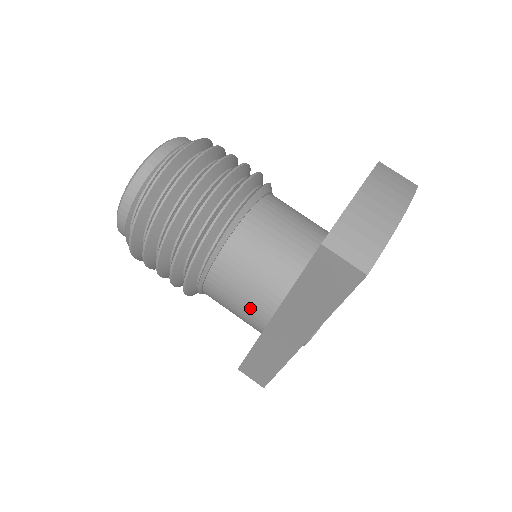
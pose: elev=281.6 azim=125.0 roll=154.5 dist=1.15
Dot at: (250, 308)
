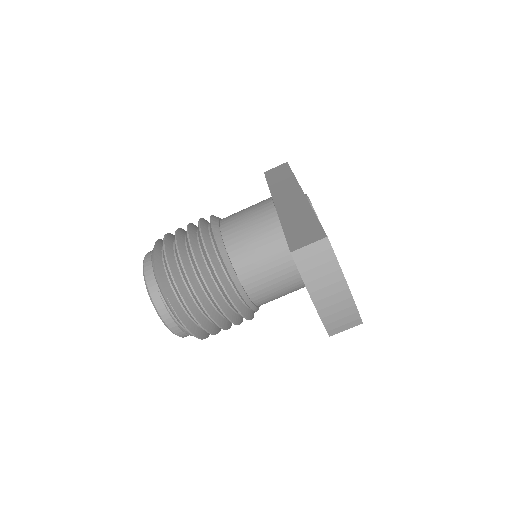
Dot at: occluded
